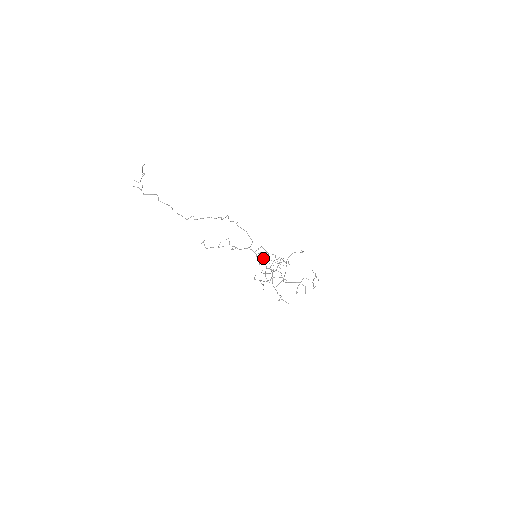
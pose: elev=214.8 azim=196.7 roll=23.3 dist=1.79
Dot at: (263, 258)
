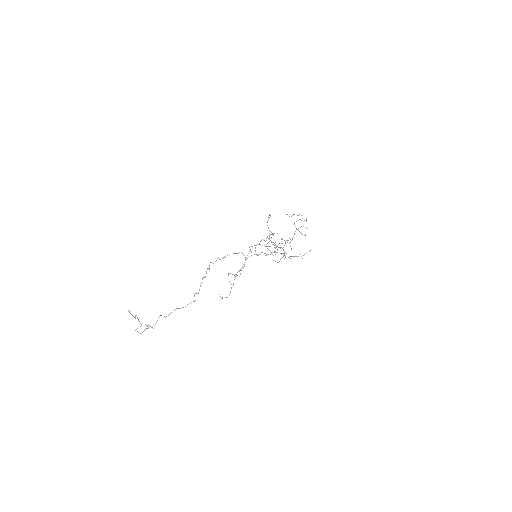
Dot at: (259, 254)
